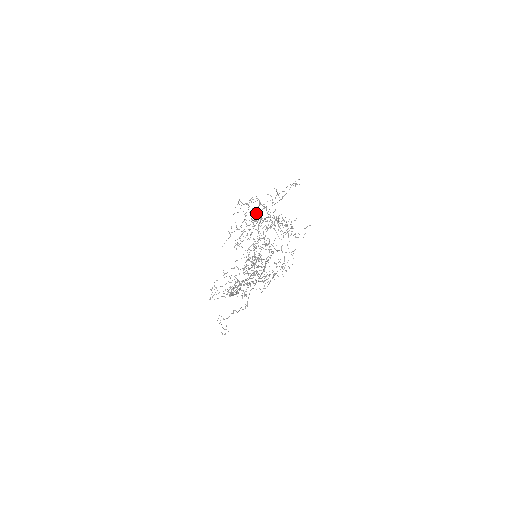
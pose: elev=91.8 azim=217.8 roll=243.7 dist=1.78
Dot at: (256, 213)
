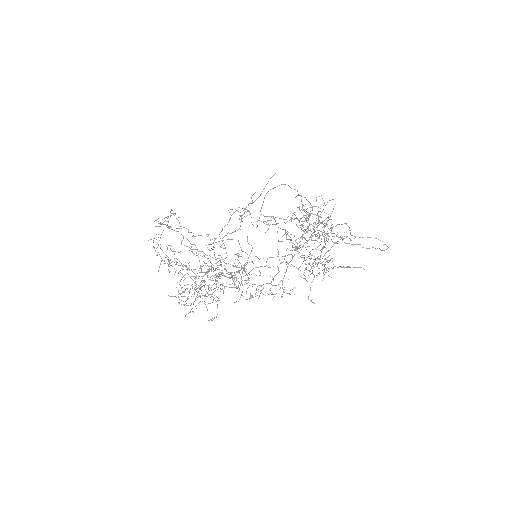
Dot at: occluded
